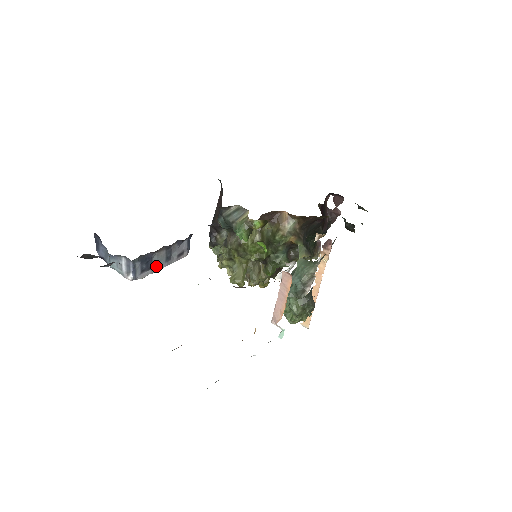
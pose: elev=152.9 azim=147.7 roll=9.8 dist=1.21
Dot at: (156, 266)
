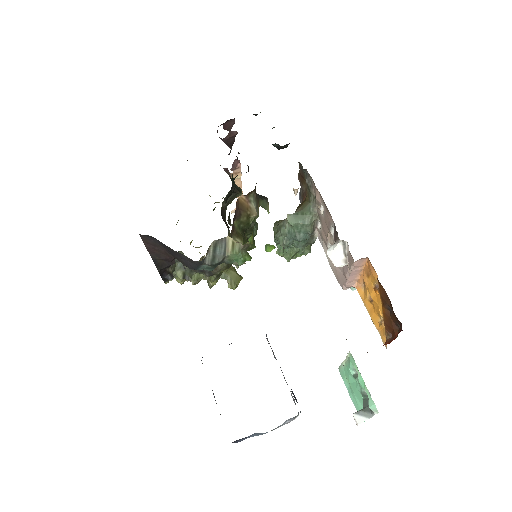
Dot at: (286, 382)
